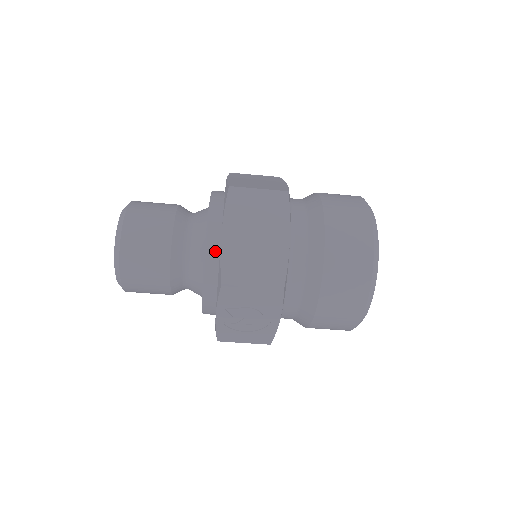
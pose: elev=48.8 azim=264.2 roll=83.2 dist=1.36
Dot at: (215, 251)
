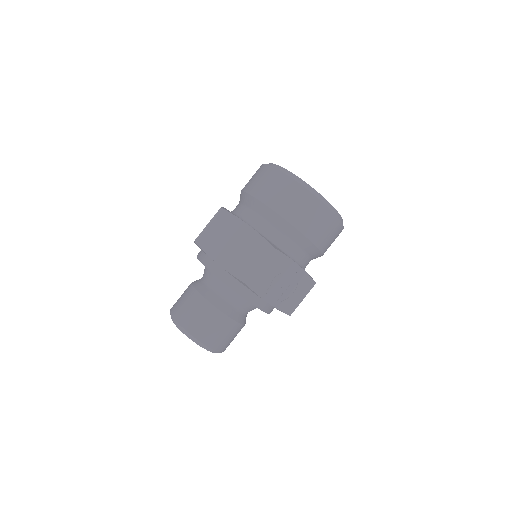
Dot at: (226, 275)
